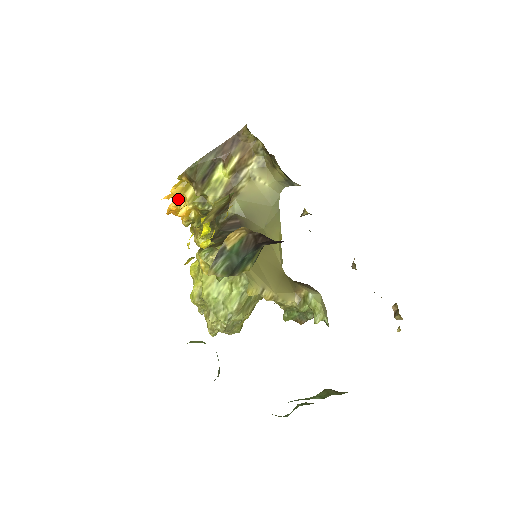
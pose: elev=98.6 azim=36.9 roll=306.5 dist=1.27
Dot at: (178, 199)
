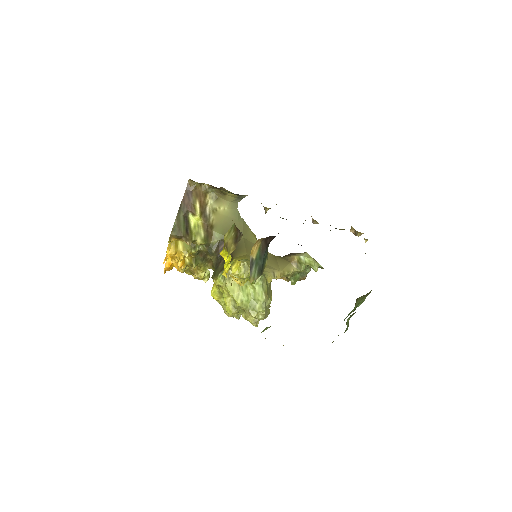
Dot at: (175, 256)
